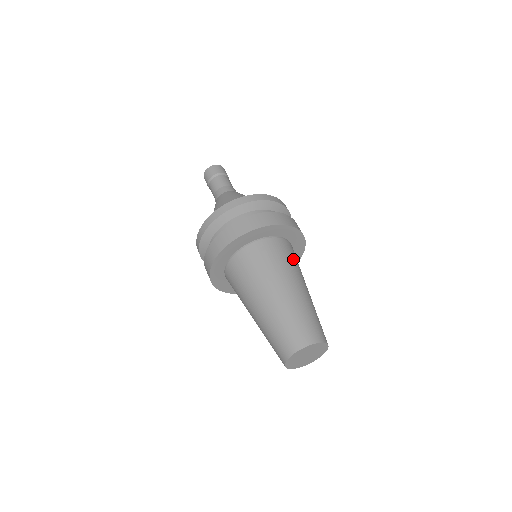
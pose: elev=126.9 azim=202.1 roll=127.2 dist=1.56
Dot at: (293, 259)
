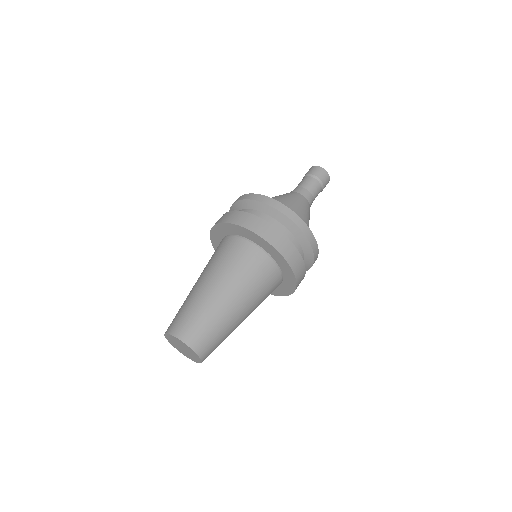
Dot at: (237, 261)
